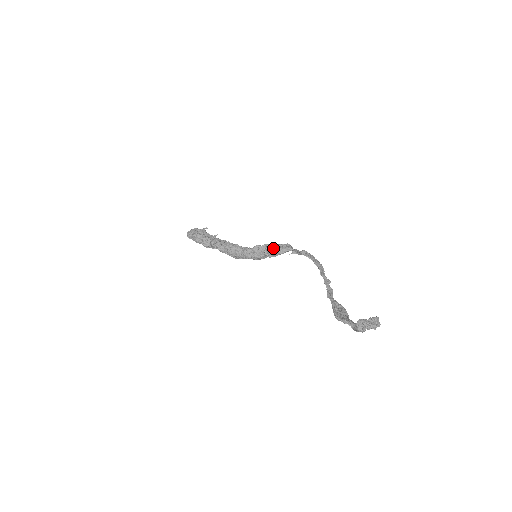
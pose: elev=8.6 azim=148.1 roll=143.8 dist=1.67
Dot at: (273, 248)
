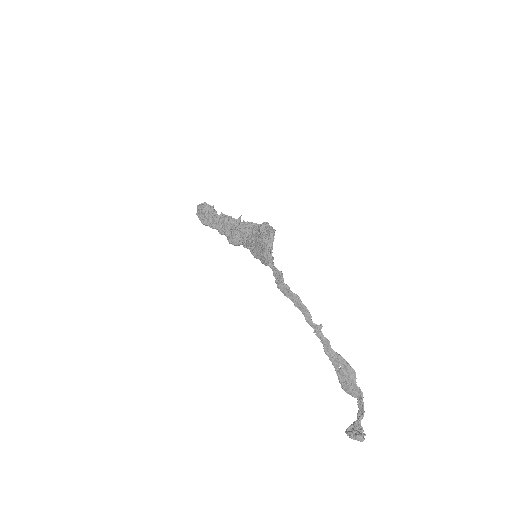
Dot at: occluded
